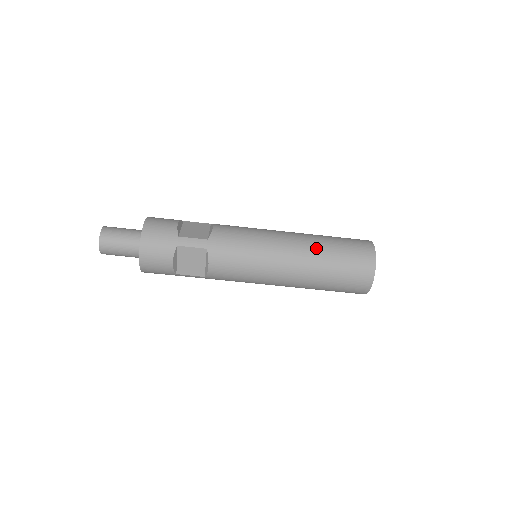
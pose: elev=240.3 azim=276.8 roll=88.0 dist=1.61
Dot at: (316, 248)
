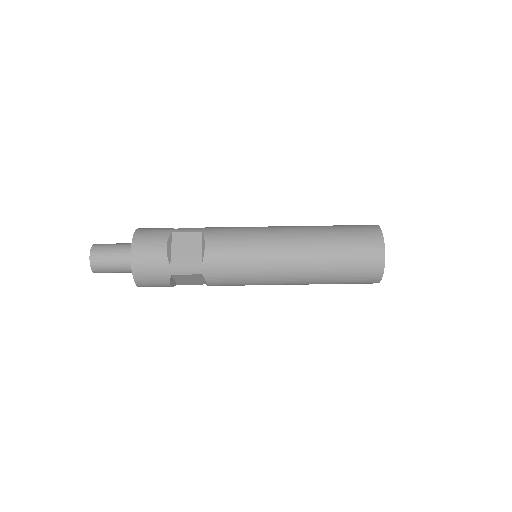
Dot at: (315, 226)
